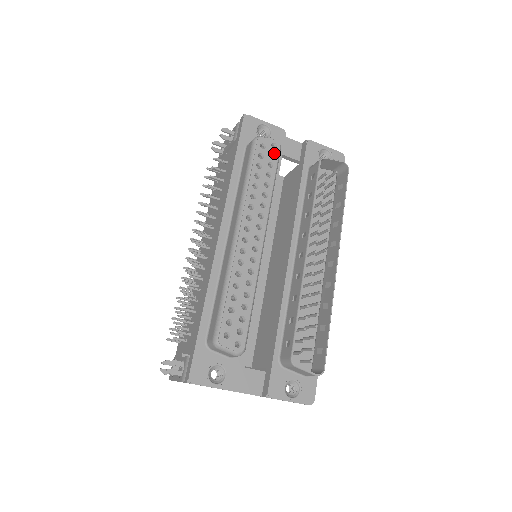
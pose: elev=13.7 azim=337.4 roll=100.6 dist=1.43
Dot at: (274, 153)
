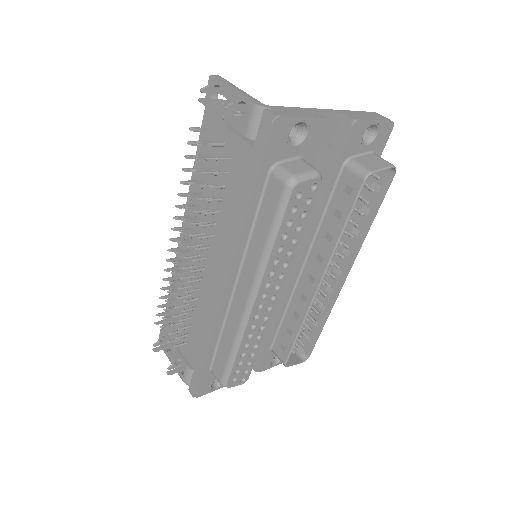
Dot at: (311, 197)
